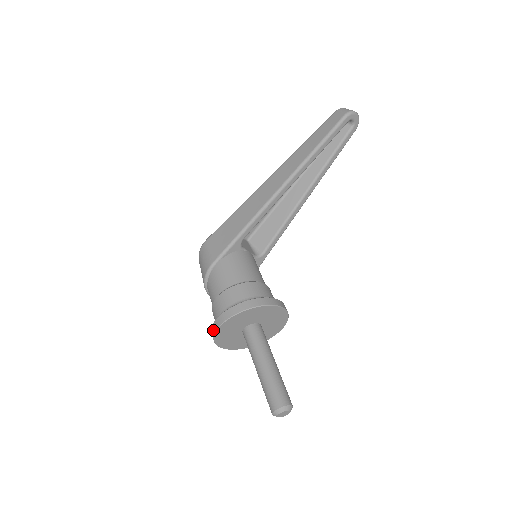
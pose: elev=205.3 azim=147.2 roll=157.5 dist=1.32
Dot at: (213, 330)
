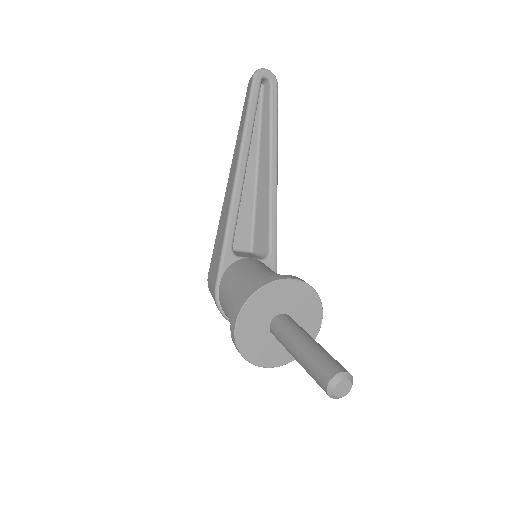
Dot at: (236, 348)
